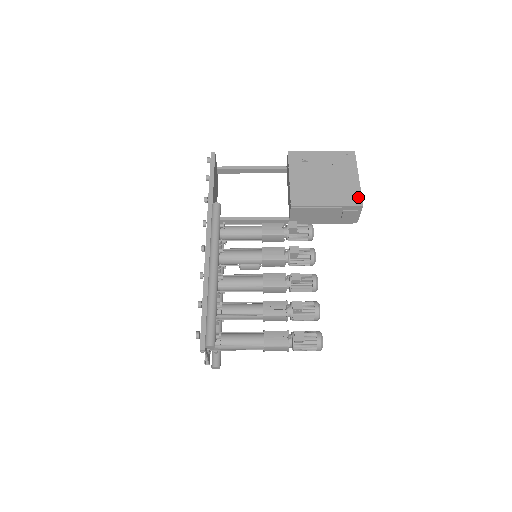
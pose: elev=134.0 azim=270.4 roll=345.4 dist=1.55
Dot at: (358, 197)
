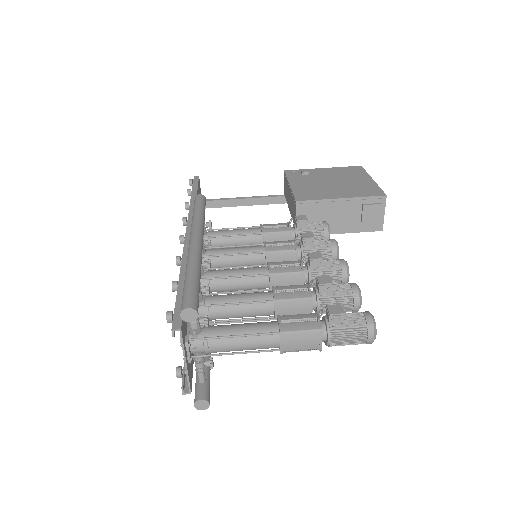
Dot at: (377, 190)
